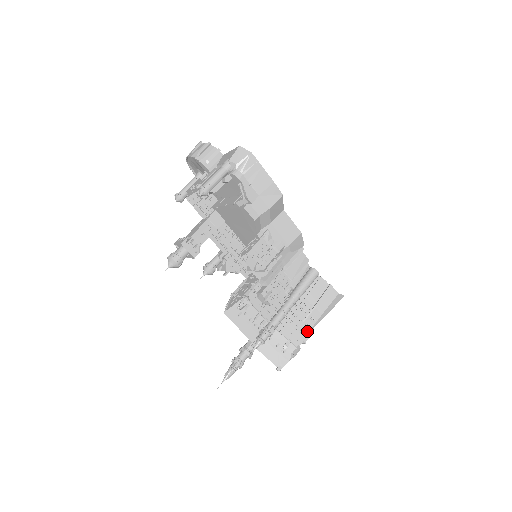
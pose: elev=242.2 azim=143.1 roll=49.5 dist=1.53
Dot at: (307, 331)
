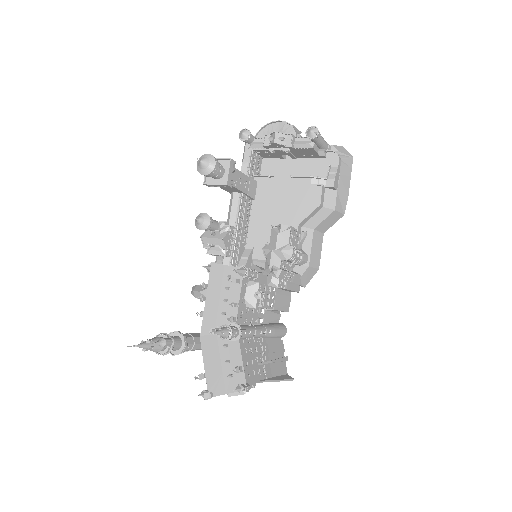
Dot at: (258, 378)
